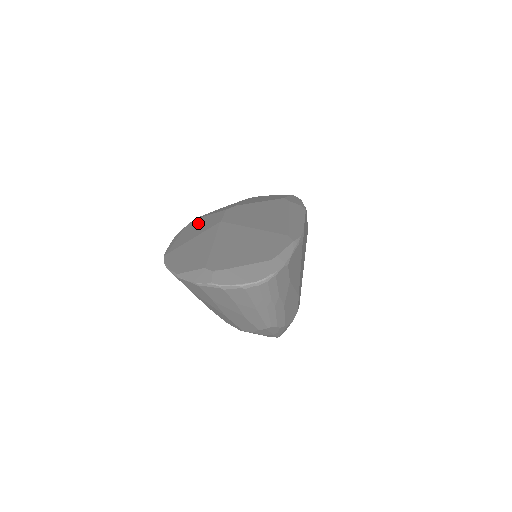
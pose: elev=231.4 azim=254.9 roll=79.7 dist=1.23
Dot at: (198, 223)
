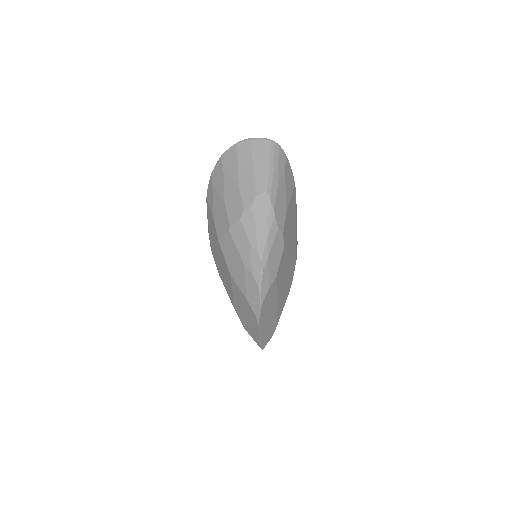
Dot at: occluded
